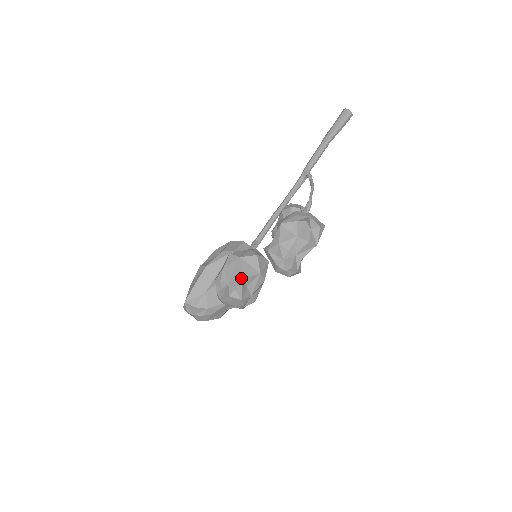
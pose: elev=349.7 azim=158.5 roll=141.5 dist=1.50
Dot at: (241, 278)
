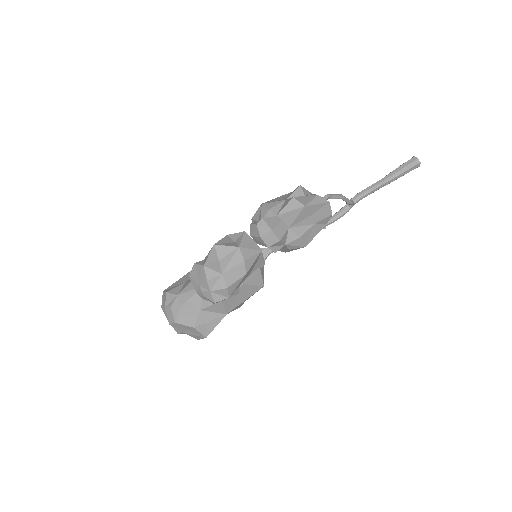
Dot at: (214, 244)
